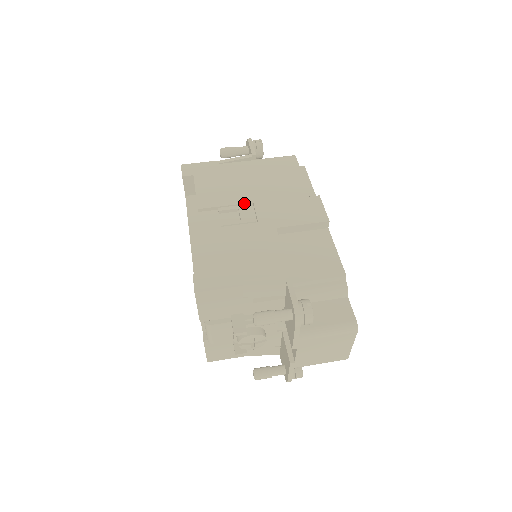
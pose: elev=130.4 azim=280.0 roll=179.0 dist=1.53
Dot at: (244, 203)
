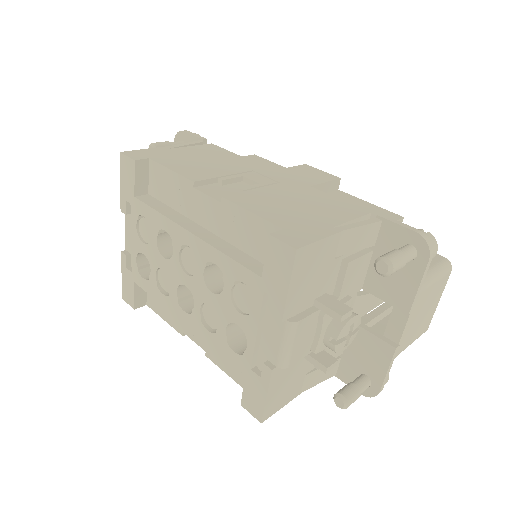
Dot at: (243, 171)
